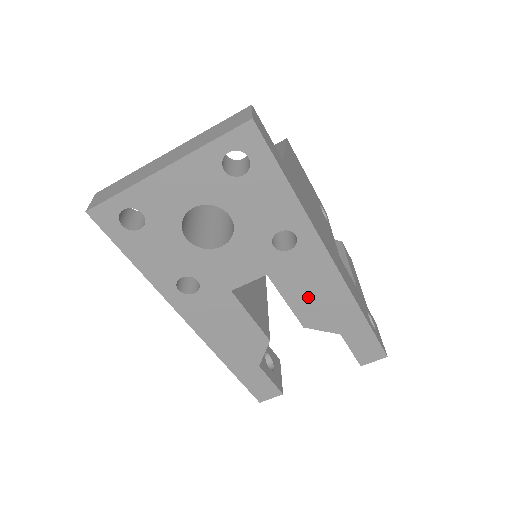
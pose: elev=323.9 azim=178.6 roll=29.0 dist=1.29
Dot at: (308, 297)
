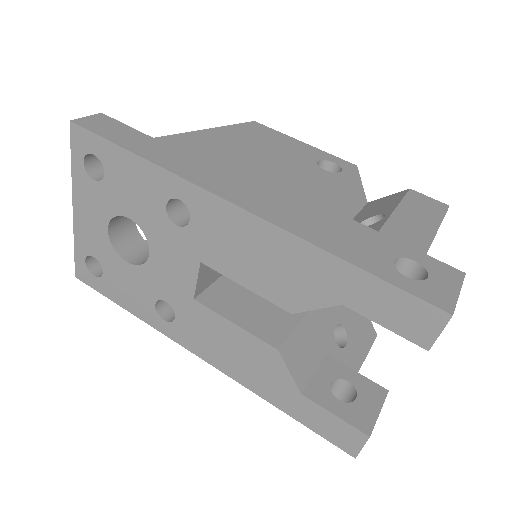
Dot at: (256, 268)
